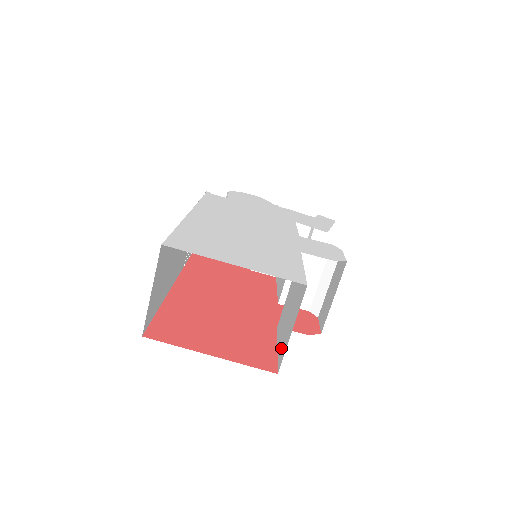
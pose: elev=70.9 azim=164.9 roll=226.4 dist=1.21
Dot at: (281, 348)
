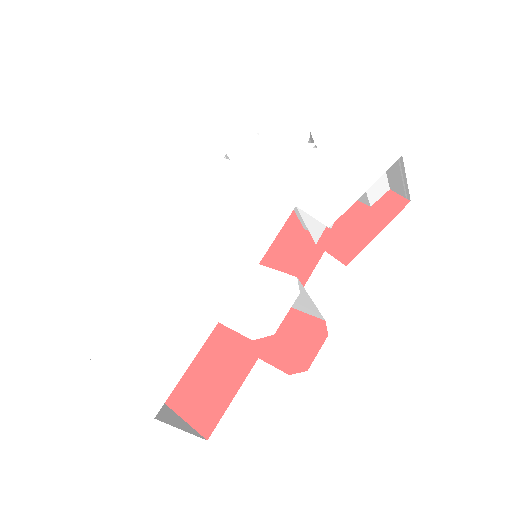
Dot at: occluded
